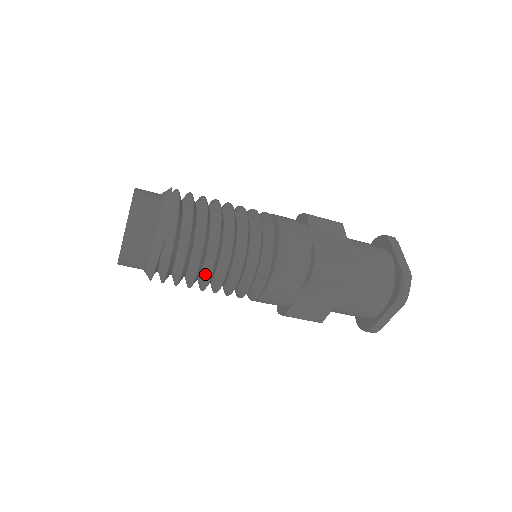
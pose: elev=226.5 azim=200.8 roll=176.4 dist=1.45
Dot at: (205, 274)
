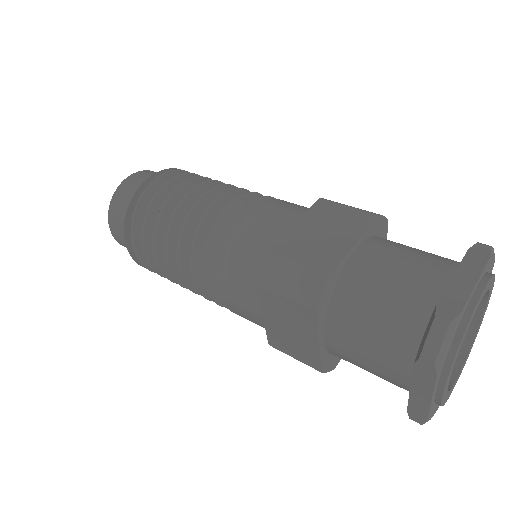
Dot at: occluded
